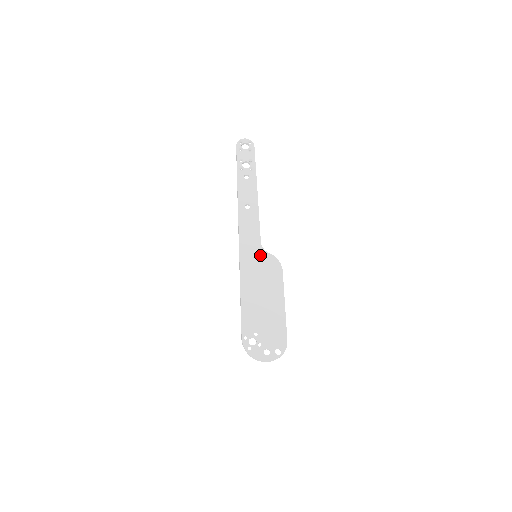
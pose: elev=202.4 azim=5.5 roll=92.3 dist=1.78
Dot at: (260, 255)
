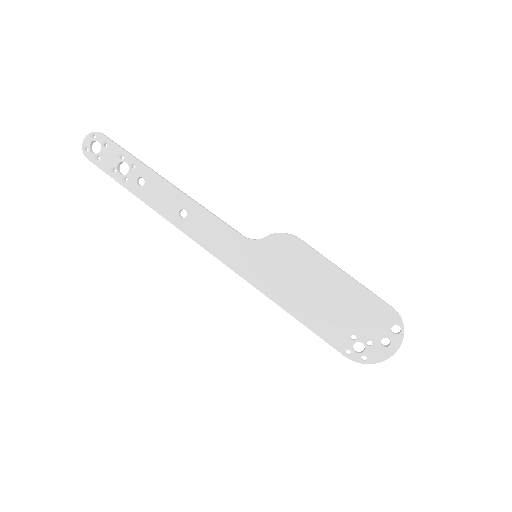
Dot at: (258, 251)
